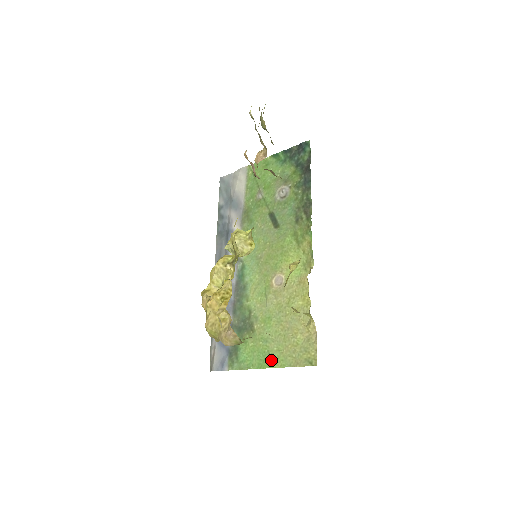
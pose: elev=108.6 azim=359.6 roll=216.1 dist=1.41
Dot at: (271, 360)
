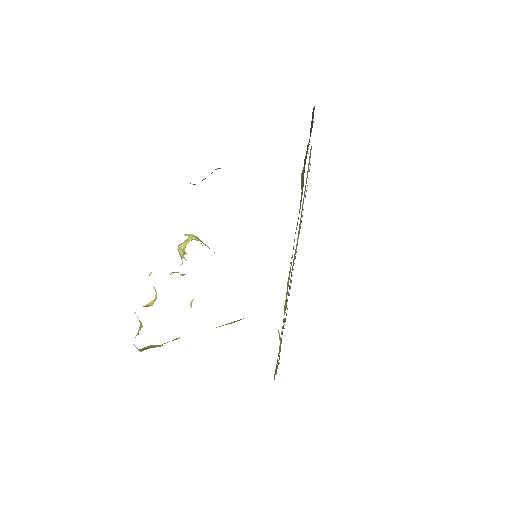
Dot at: occluded
